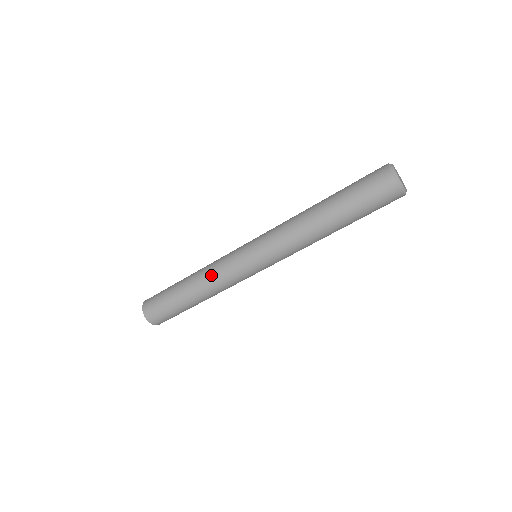
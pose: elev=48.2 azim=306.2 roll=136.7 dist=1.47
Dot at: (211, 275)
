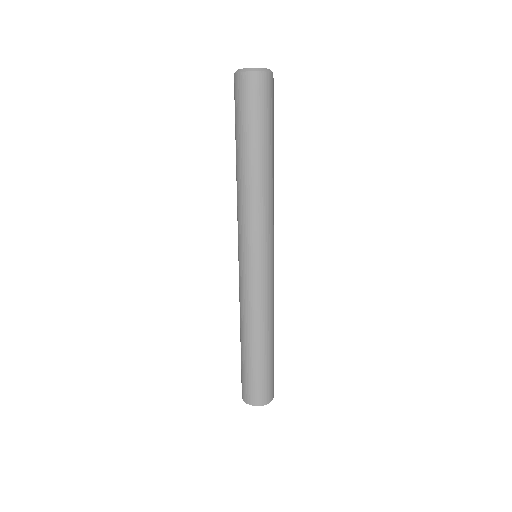
Dot at: (242, 309)
